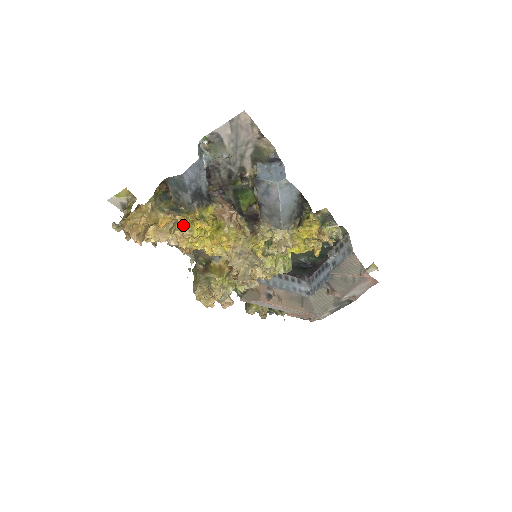
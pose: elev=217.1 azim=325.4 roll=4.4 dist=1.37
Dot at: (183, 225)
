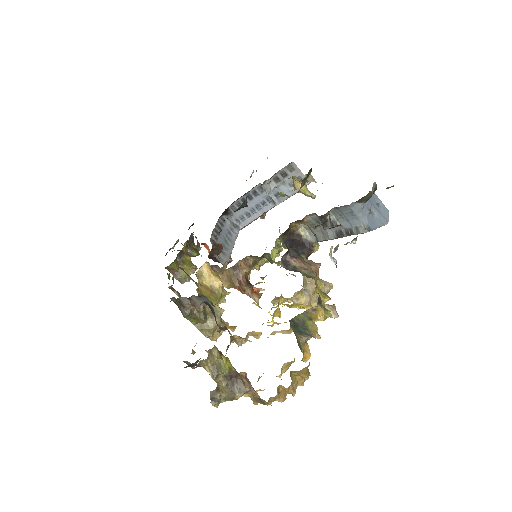
Dot at: occluded
